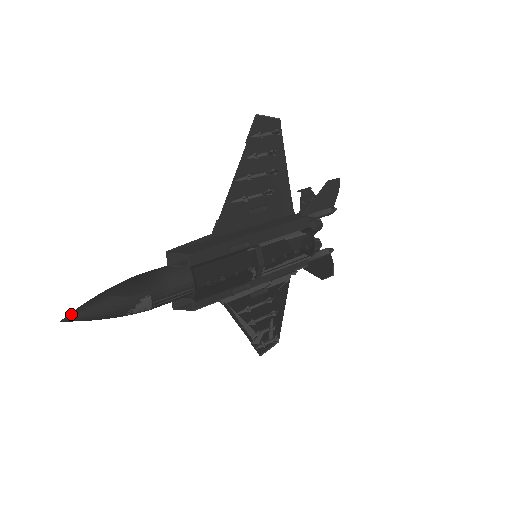
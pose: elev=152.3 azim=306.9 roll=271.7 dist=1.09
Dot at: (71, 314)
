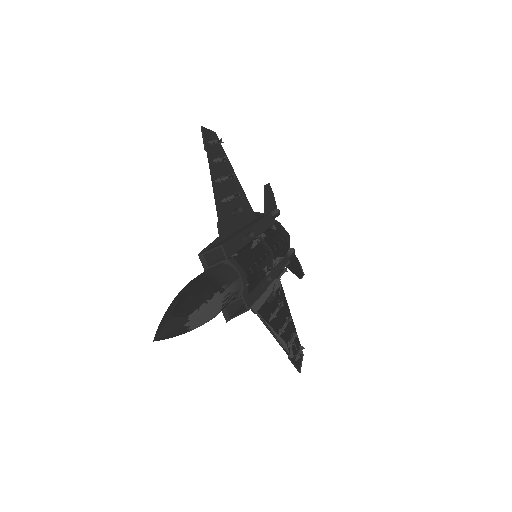
Dot at: (159, 330)
